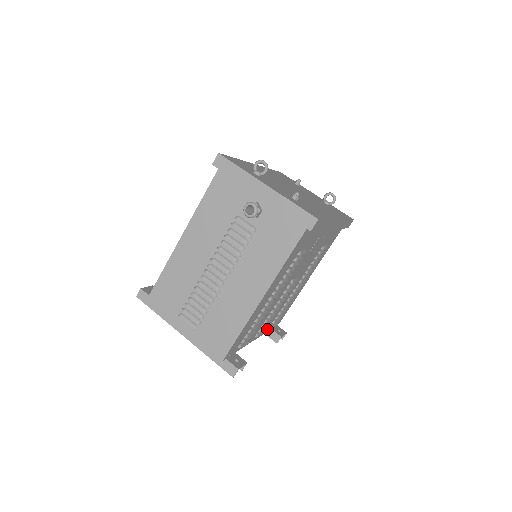
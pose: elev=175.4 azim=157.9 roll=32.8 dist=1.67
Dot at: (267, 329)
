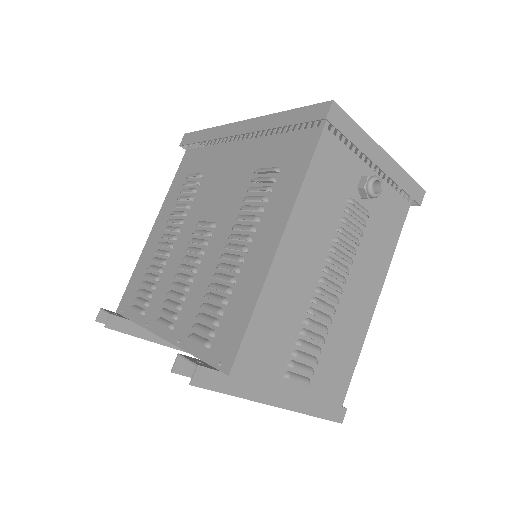
Dot at: occluded
